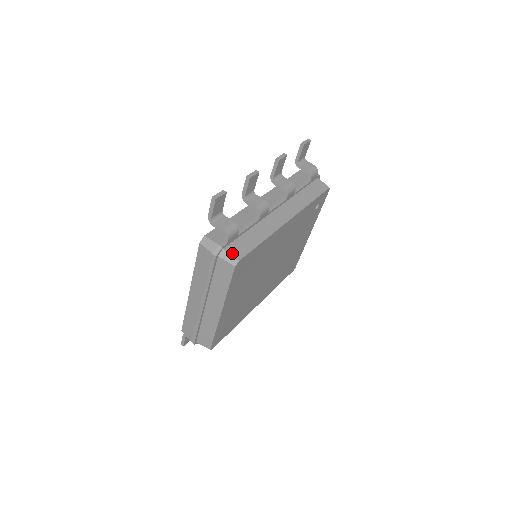
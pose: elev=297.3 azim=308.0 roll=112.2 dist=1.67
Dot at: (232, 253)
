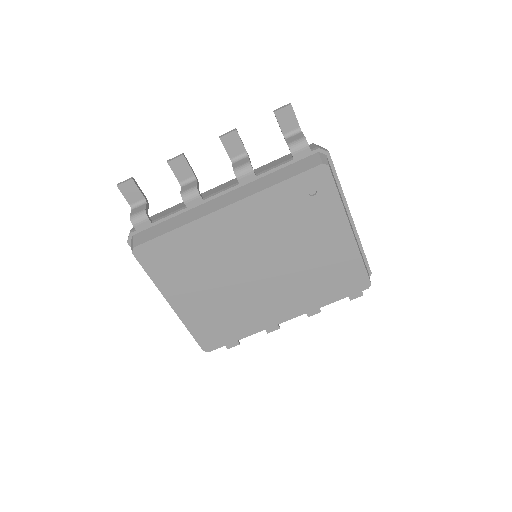
Dot at: (136, 240)
